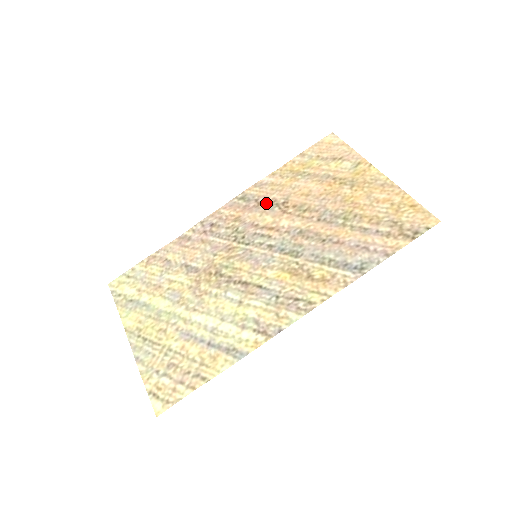
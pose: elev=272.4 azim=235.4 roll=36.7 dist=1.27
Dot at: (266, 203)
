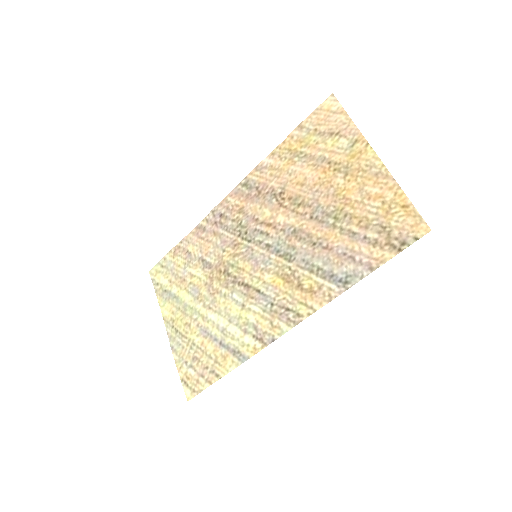
Dot at: (265, 193)
